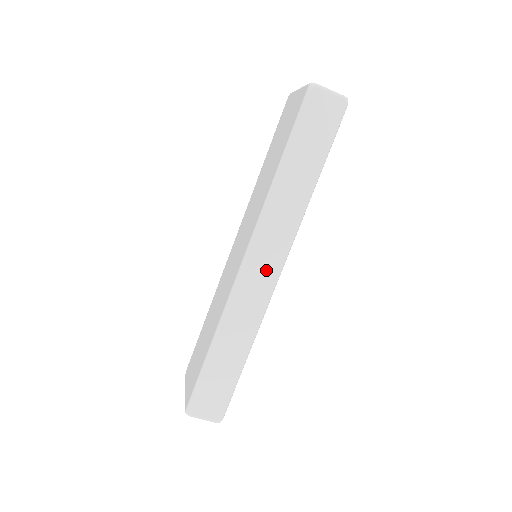
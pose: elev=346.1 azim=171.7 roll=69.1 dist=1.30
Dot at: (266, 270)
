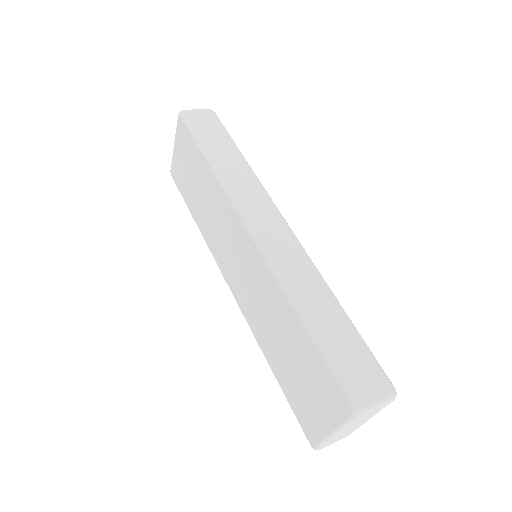
Dot at: (273, 225)
